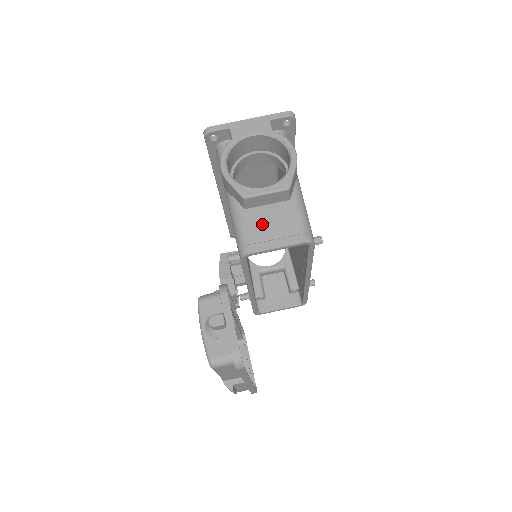
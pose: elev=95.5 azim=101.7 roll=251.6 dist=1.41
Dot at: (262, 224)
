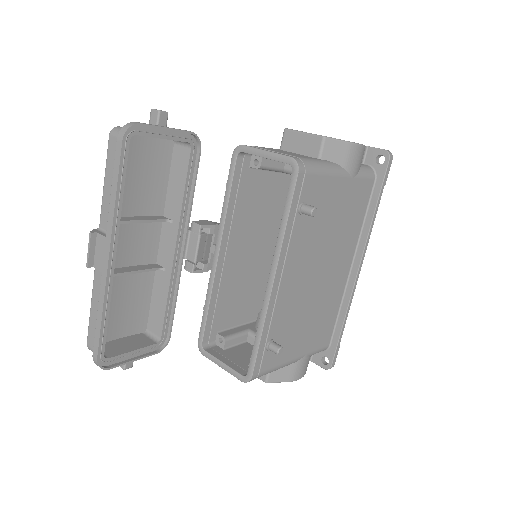
Dot at: (277, 150)
